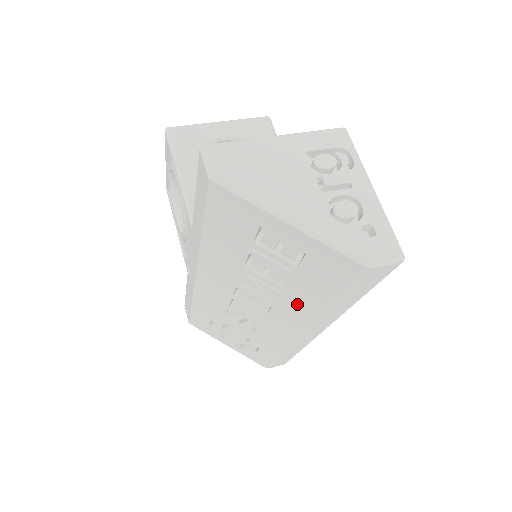
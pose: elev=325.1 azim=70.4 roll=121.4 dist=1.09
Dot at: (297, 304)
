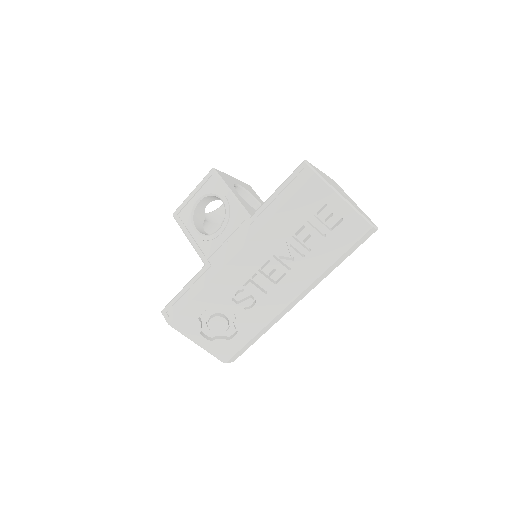
Dot at: (311, 265)
